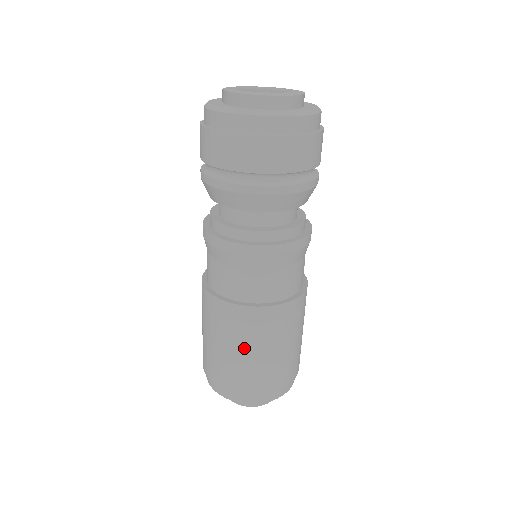
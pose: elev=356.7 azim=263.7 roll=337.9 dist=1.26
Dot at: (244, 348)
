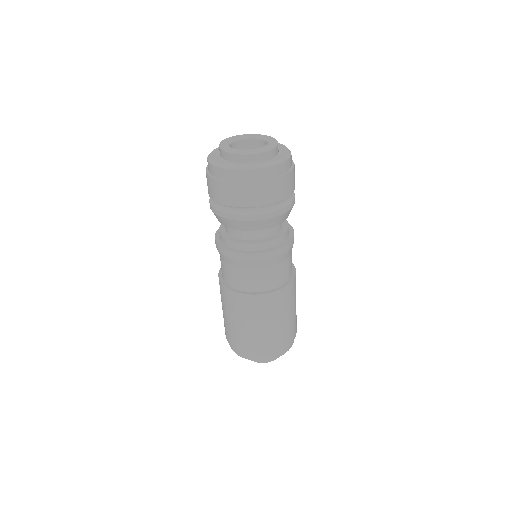
Dot at: (257, 323)
